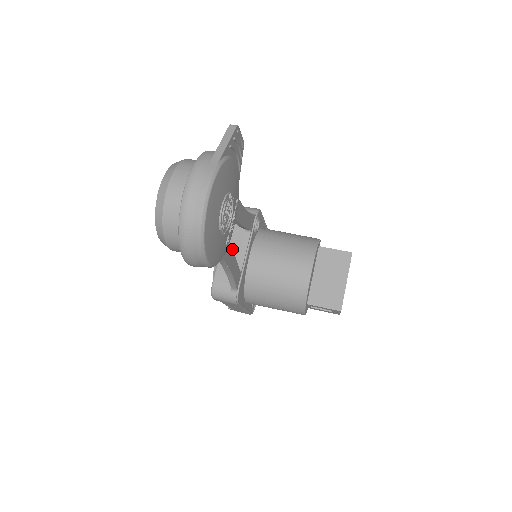
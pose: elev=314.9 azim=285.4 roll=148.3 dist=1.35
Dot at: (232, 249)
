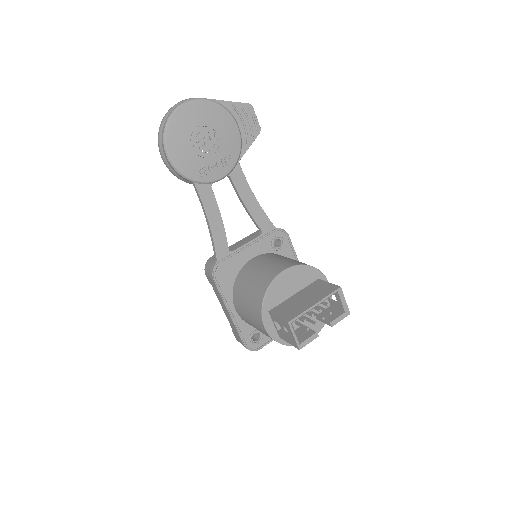
Dot at: (242, 242)
